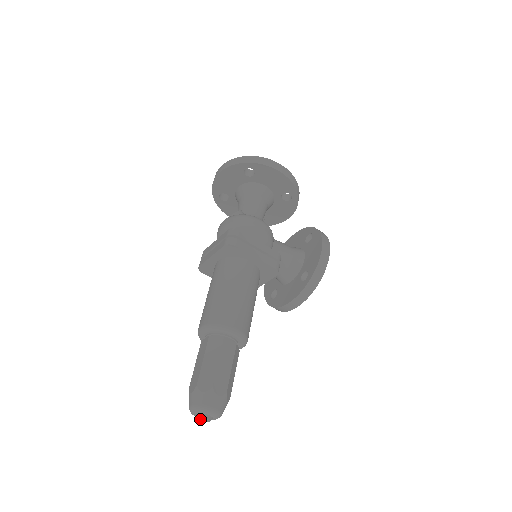
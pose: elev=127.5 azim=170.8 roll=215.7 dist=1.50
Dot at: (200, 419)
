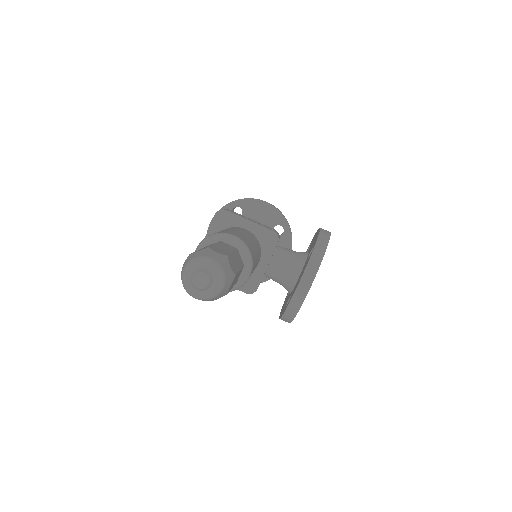
Dot at: (196, 280)
